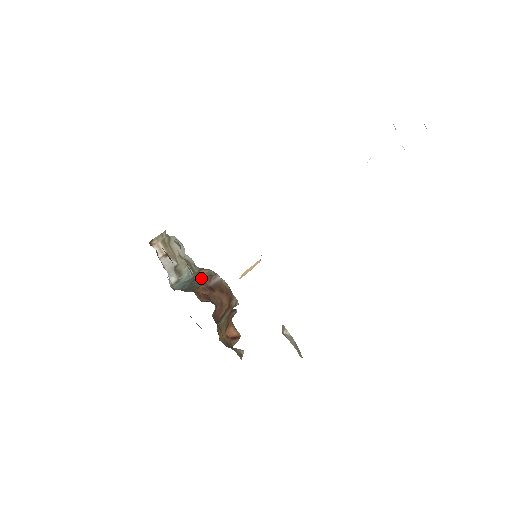
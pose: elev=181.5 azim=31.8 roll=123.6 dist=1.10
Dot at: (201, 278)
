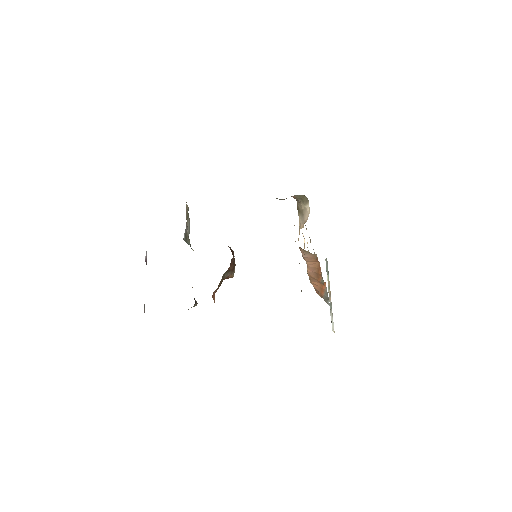
Dot at: occluded
